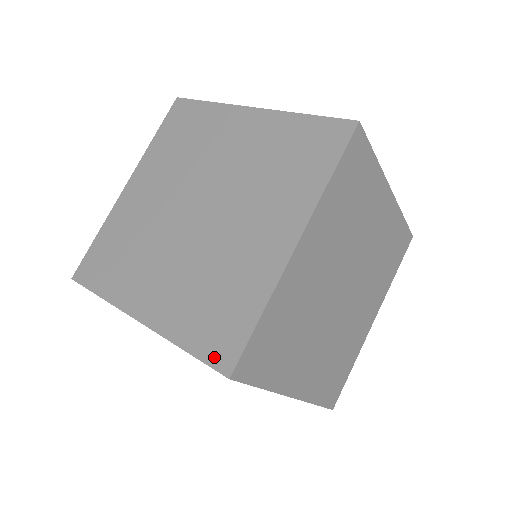
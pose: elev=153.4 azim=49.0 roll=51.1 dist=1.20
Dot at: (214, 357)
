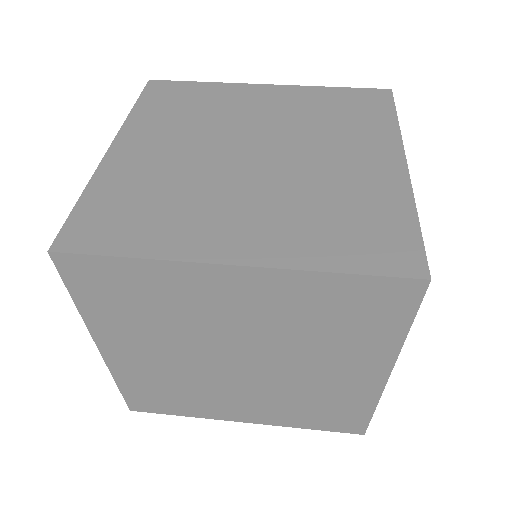
Dot at: (392, 266)
